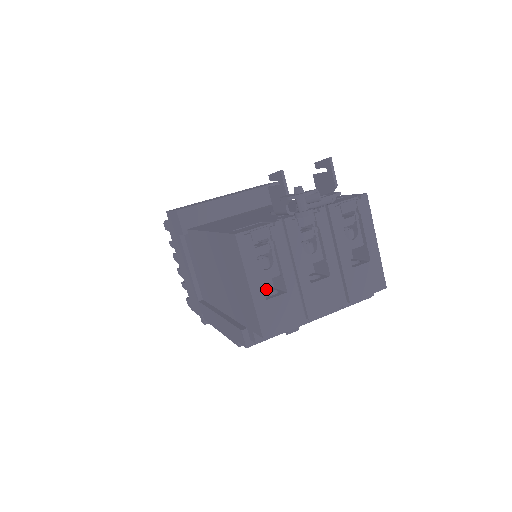
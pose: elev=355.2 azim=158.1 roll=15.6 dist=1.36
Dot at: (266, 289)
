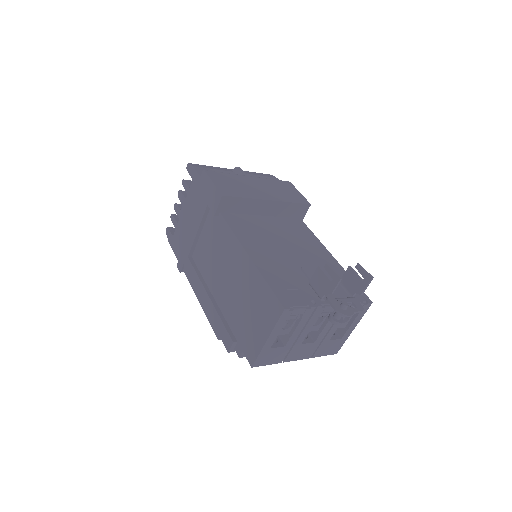
Dot at: occluded
